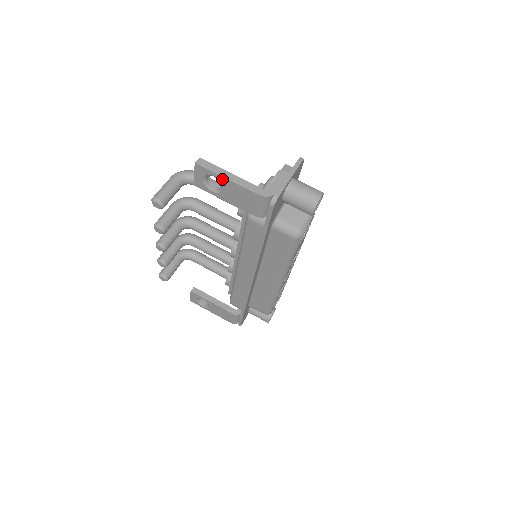
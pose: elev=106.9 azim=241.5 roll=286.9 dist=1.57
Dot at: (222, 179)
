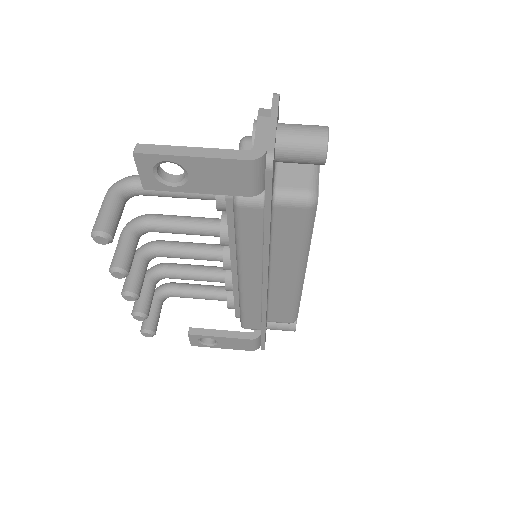
Dot at: (182, 160)
